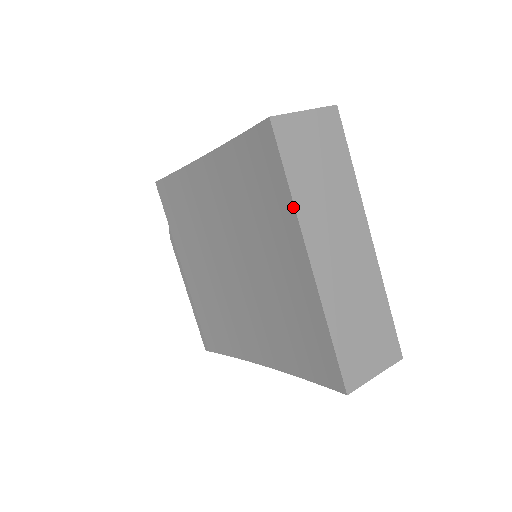
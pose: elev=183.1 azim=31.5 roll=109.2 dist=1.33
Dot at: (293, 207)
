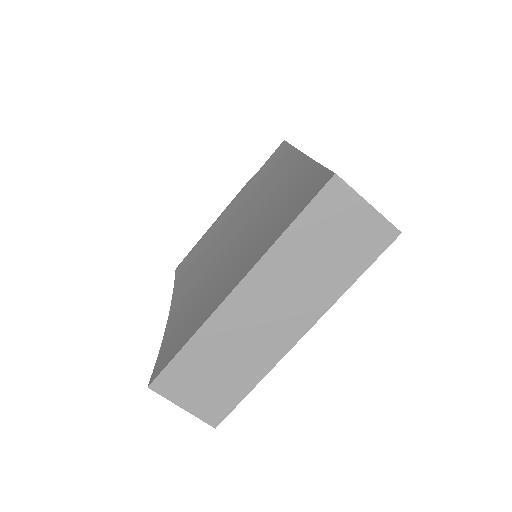
Dot at: (272, 244)
